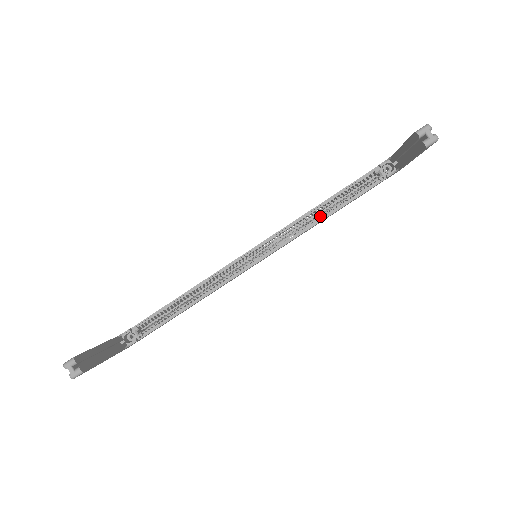
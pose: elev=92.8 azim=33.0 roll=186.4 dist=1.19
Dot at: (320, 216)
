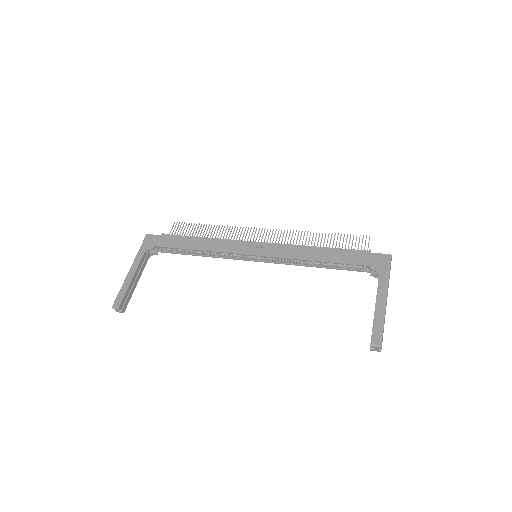
Dot at: (312, 264)
